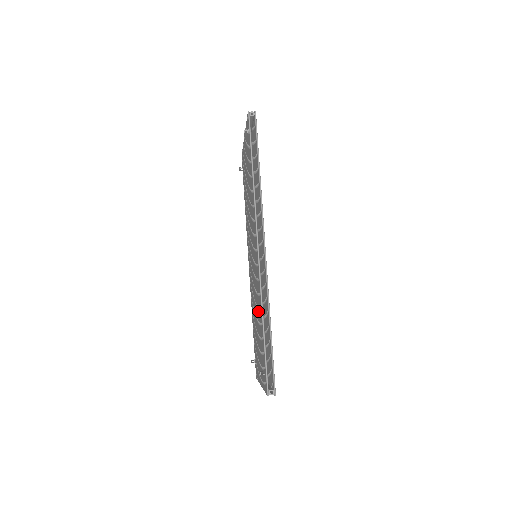
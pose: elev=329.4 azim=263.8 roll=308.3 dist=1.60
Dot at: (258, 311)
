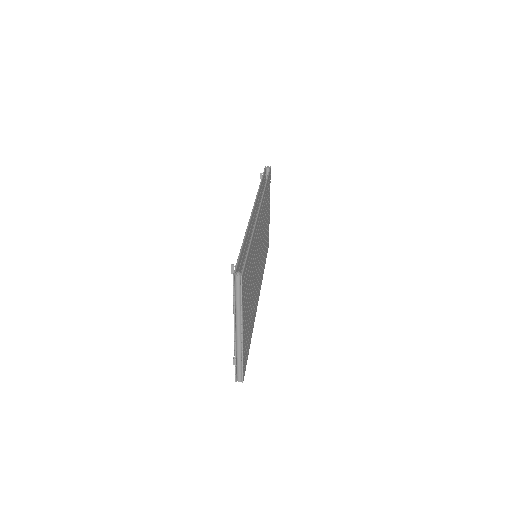
Dot at: occluded
